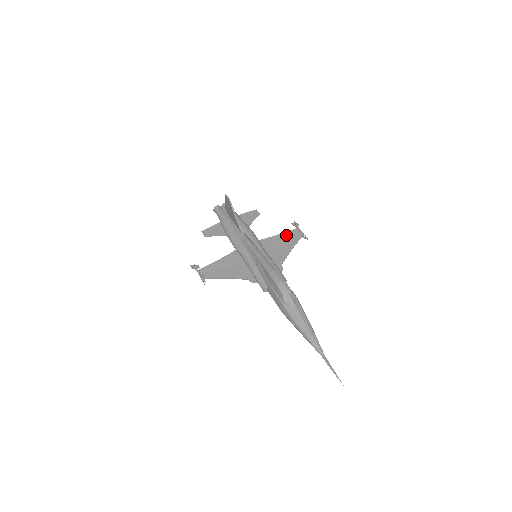
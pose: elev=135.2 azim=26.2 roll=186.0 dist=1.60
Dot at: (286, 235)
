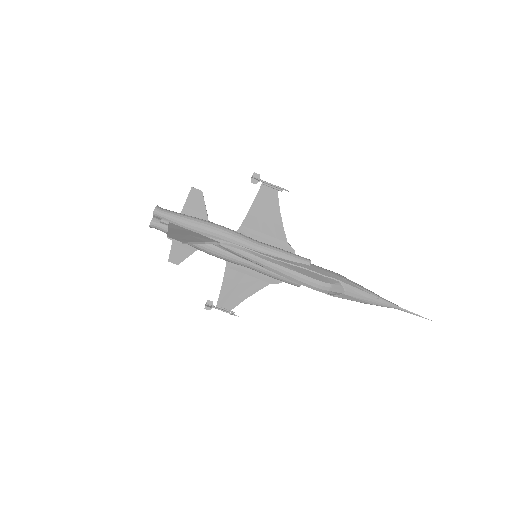
Dot at: (259, 202)
